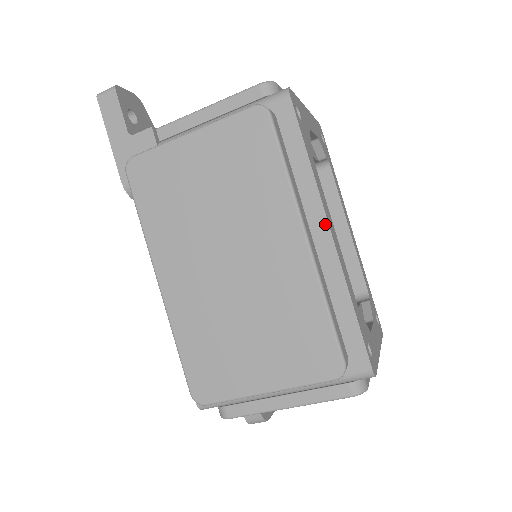
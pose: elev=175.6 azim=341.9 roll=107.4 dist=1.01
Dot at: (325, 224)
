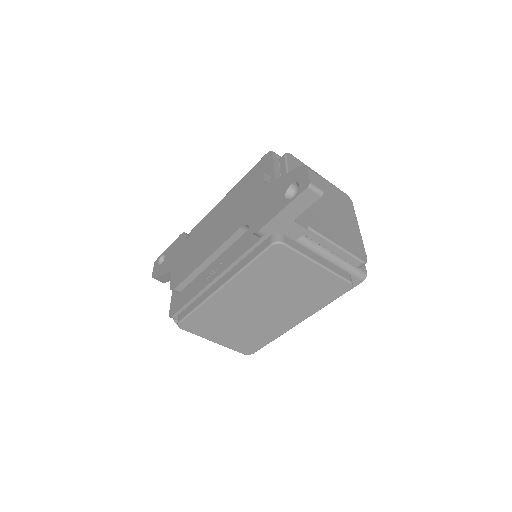
Dot at: occluded
